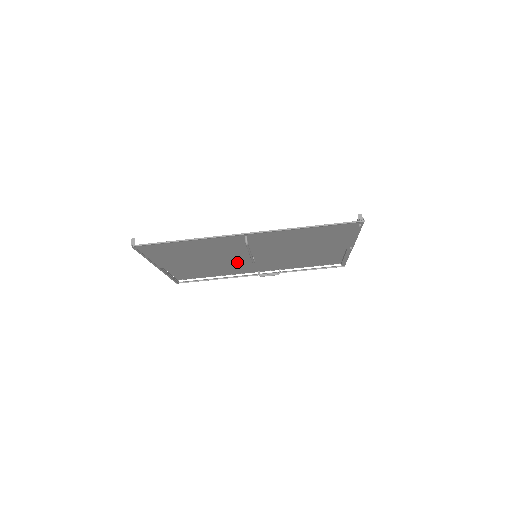
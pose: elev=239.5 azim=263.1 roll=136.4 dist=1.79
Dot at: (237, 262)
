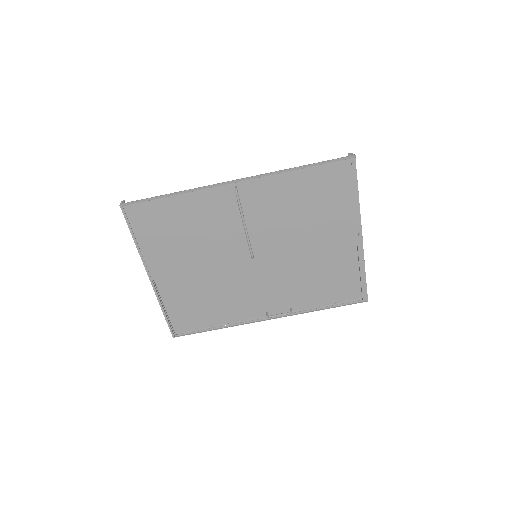
Dot at: (238, 280)
